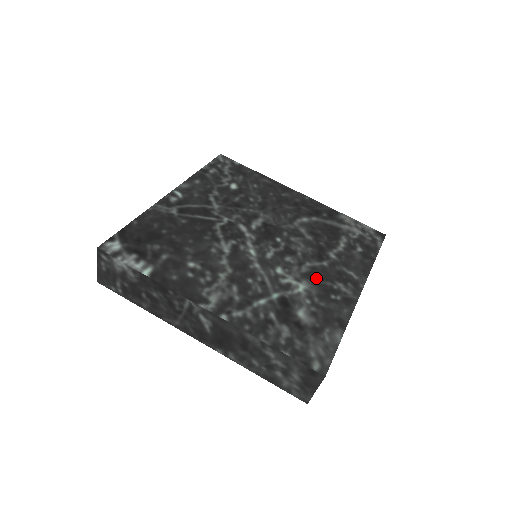
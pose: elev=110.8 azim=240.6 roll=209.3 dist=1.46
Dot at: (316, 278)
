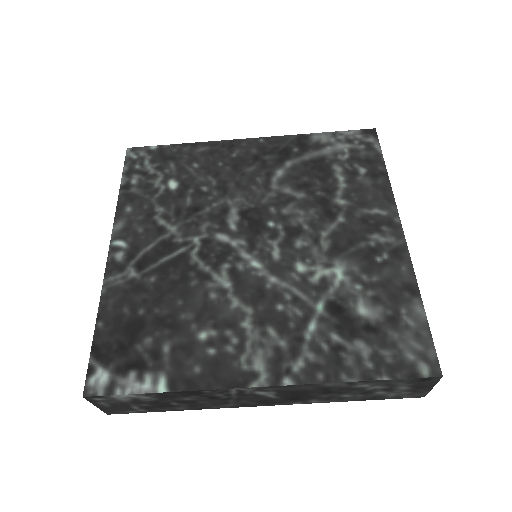
Dot at: (345, 247)
